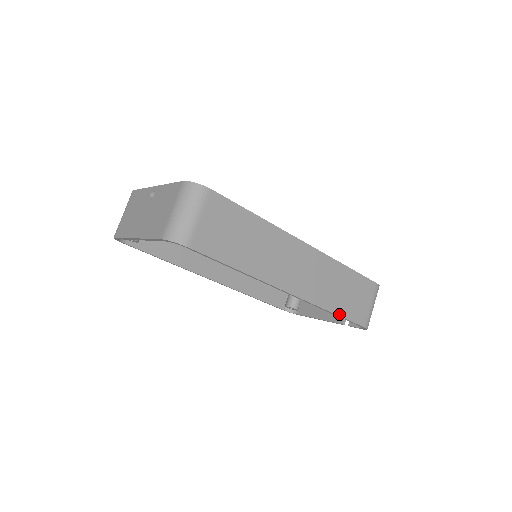
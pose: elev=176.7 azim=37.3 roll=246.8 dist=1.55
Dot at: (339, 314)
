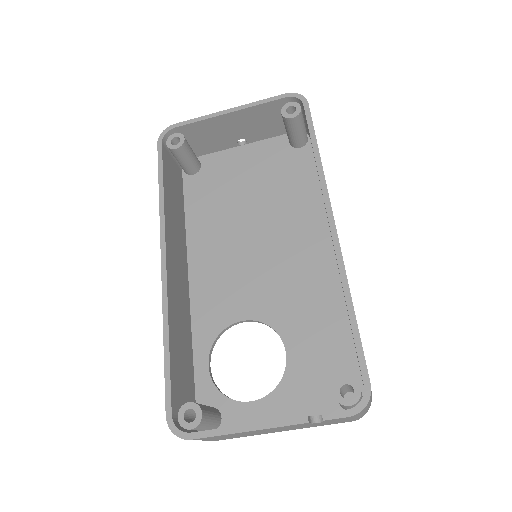
Dot at: (355, 316)
